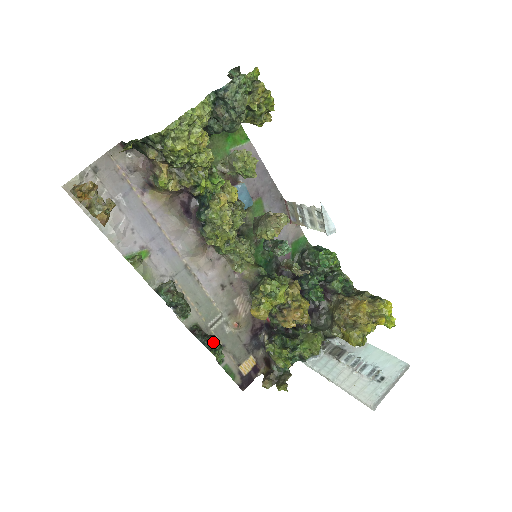
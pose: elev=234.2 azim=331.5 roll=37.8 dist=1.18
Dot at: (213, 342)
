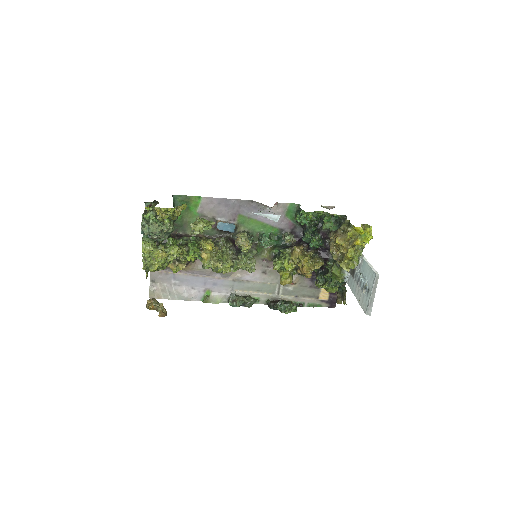
Dot at: (280, 306)
